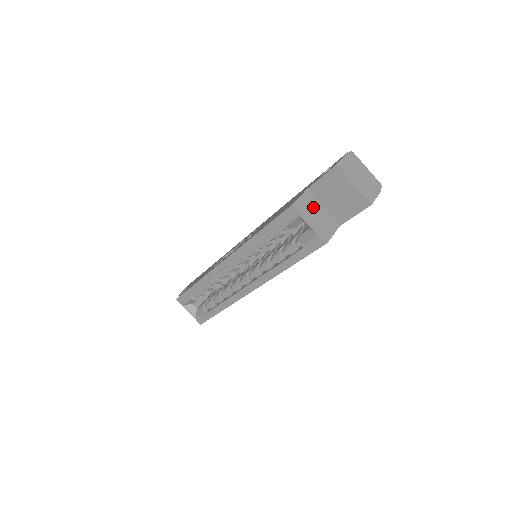
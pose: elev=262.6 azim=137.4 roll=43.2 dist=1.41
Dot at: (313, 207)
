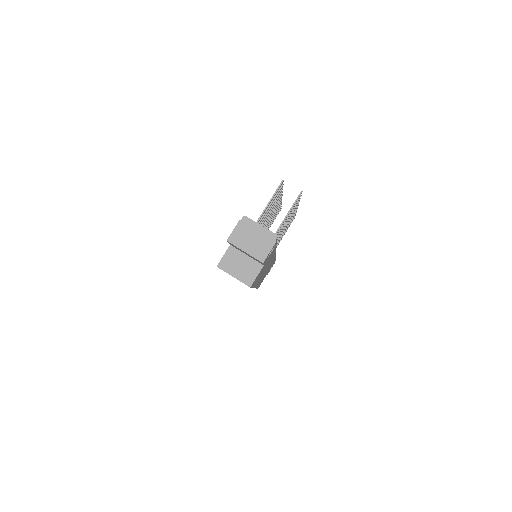
Dot at: (236, 260)
